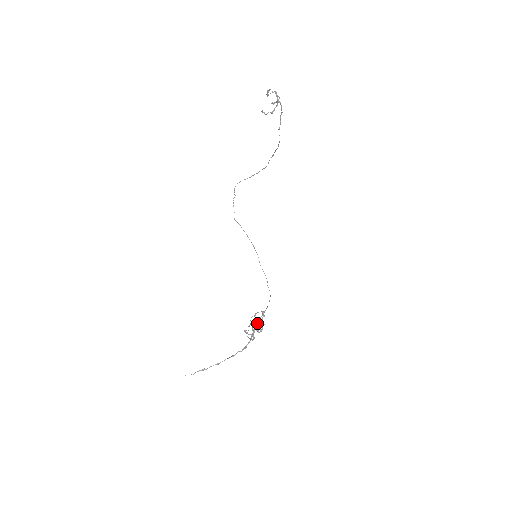
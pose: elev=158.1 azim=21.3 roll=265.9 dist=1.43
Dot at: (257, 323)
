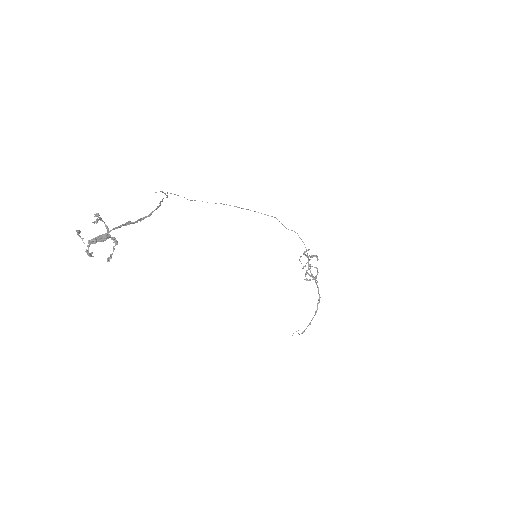
Dot at: (309, 266)
